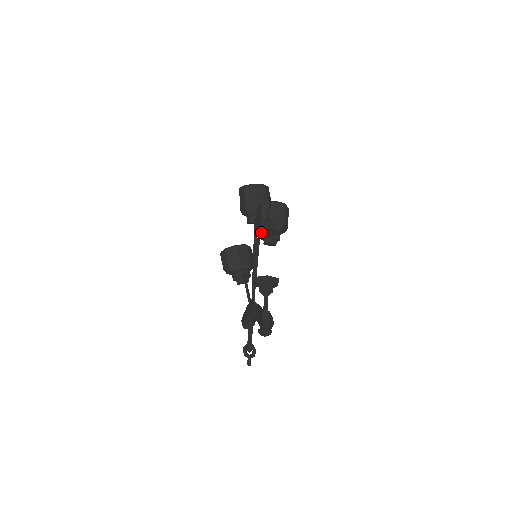
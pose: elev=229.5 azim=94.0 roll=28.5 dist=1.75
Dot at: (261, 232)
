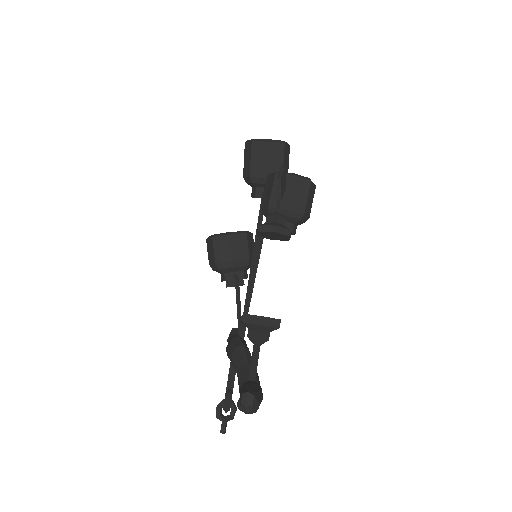
Dot at: (263, 234)
